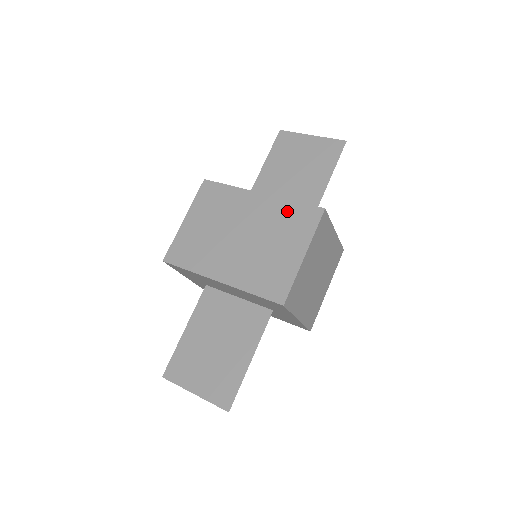
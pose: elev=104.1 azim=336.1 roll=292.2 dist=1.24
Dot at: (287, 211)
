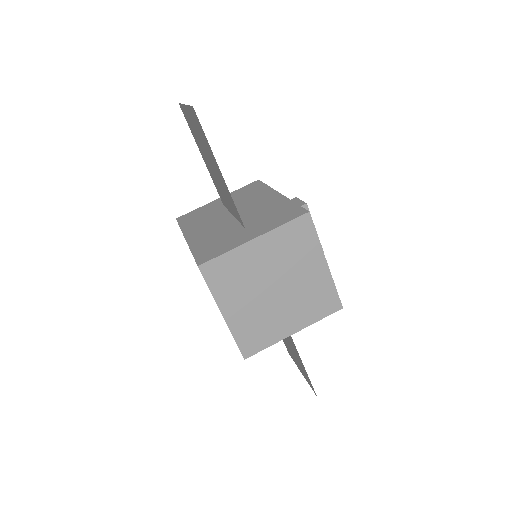
Dot at: occluded
